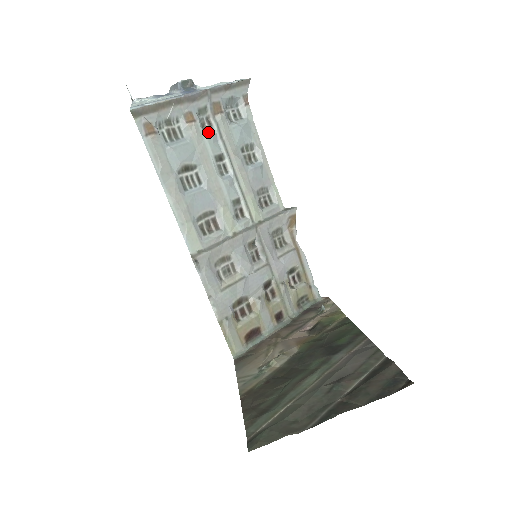
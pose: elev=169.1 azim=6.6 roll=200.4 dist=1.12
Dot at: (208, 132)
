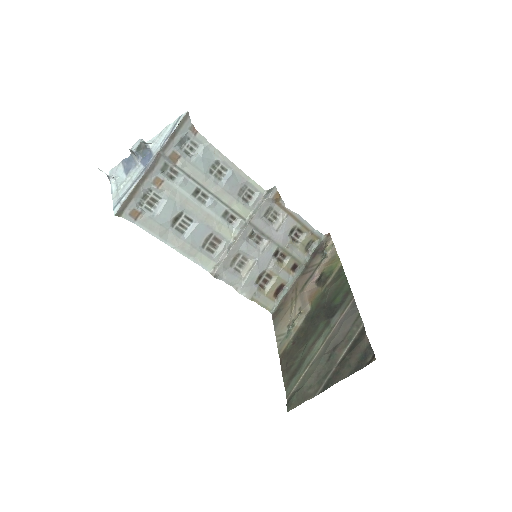
Dot at: (177, 181)
